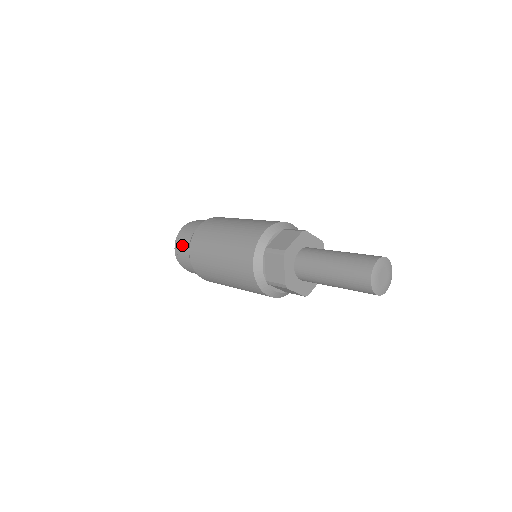
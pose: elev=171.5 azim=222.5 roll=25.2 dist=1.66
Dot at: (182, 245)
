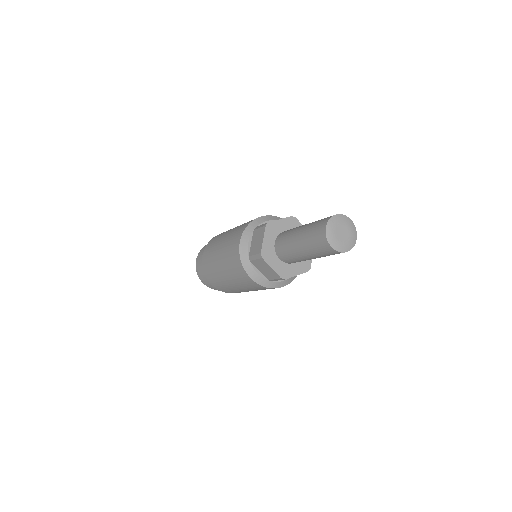
Dot at: (203, 278)
